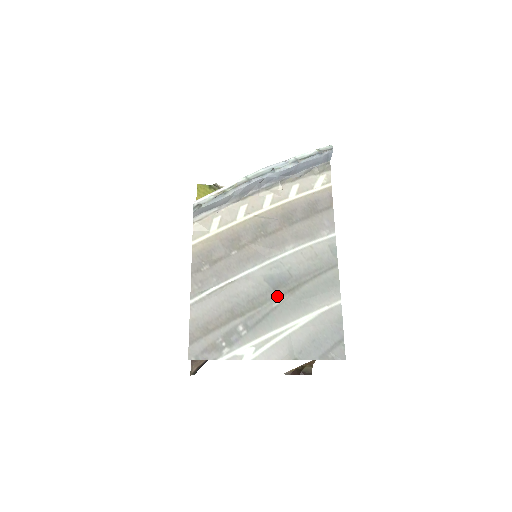
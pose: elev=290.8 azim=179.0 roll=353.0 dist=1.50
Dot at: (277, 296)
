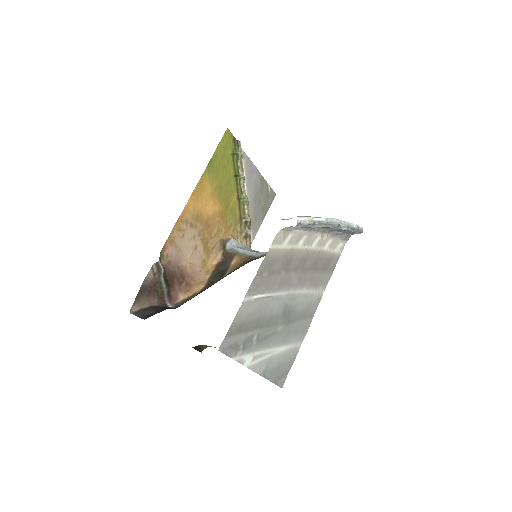
Dot at: (282, 323)
